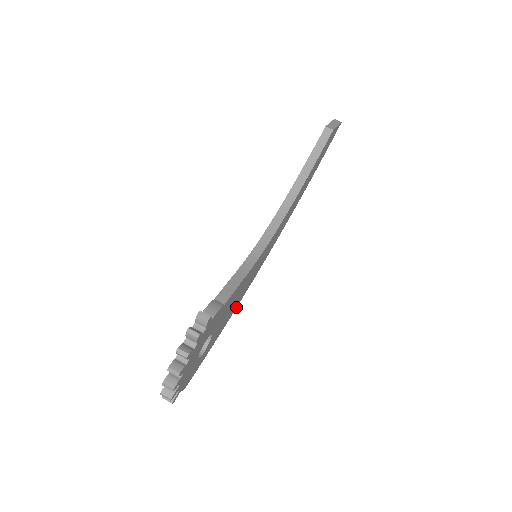
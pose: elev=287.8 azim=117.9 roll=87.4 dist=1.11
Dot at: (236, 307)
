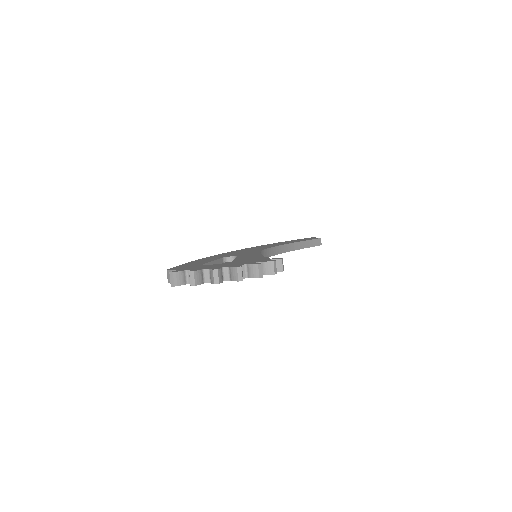
Dot at: occluded
